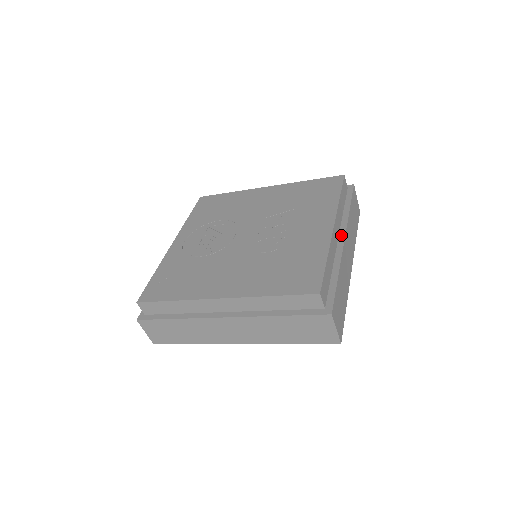
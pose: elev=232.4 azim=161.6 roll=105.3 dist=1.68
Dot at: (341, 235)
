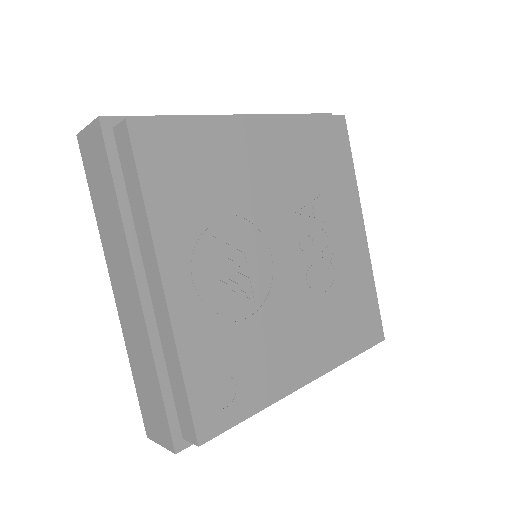
Dot at: occluded
